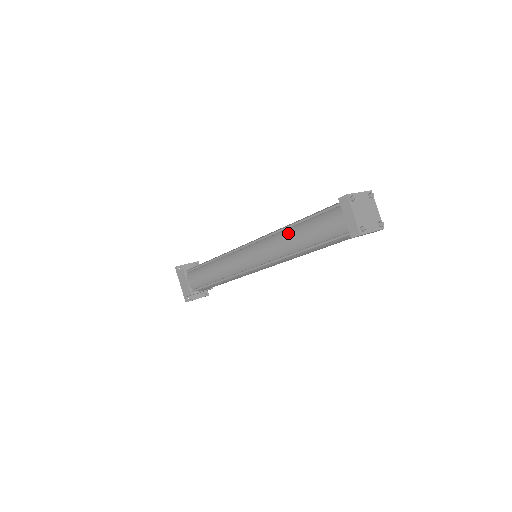
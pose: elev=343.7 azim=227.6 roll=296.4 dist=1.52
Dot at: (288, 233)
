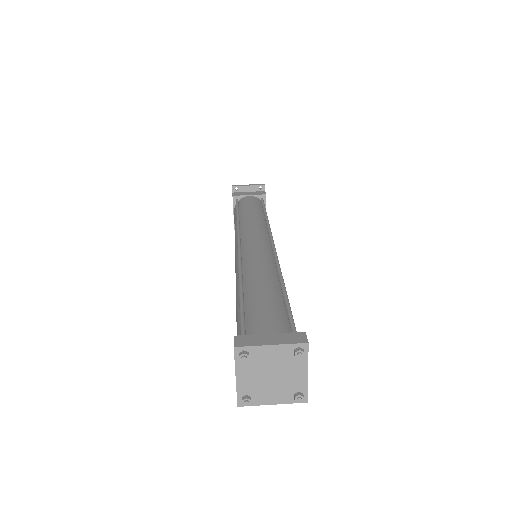
Dot at: (237, 290)
